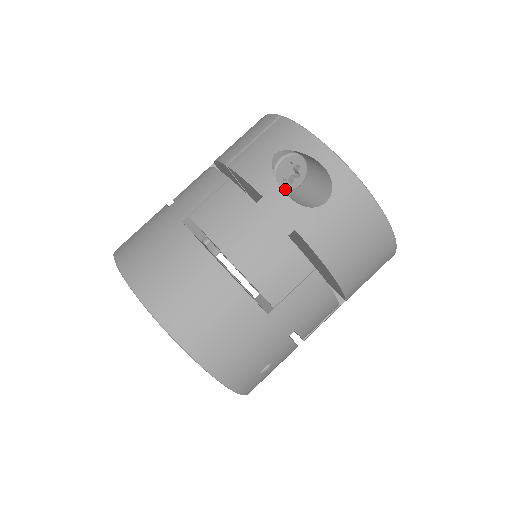
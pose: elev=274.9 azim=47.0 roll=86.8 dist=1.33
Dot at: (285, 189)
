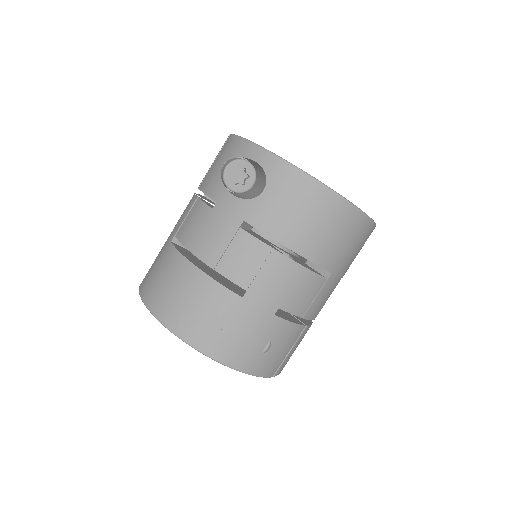
Dot at: (240, 191)
